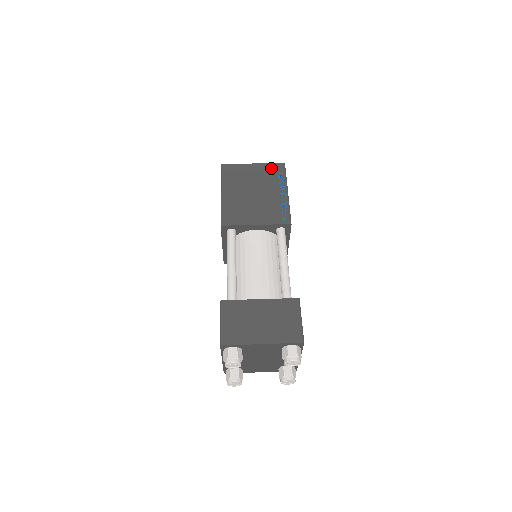
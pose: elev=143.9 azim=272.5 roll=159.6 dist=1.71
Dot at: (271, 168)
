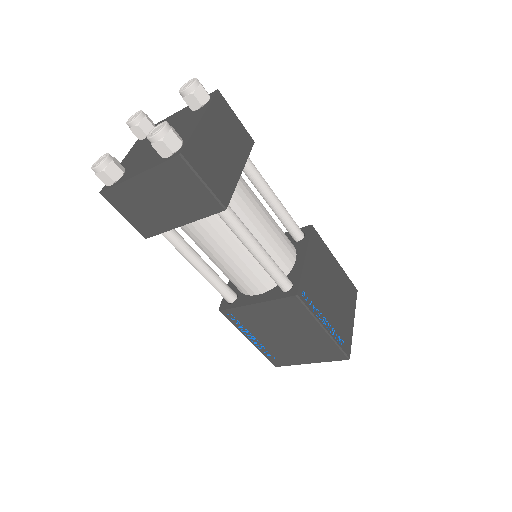
Dot at: occluded
